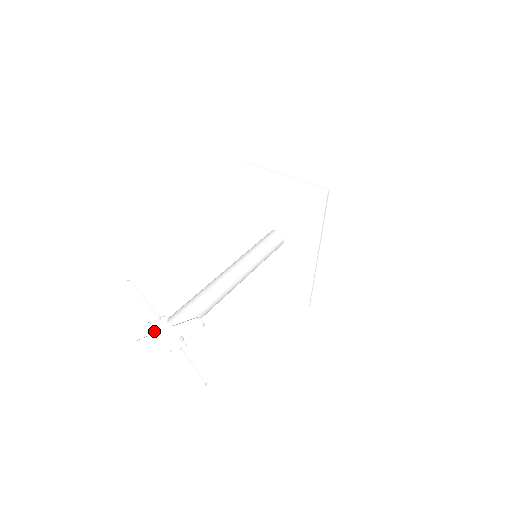
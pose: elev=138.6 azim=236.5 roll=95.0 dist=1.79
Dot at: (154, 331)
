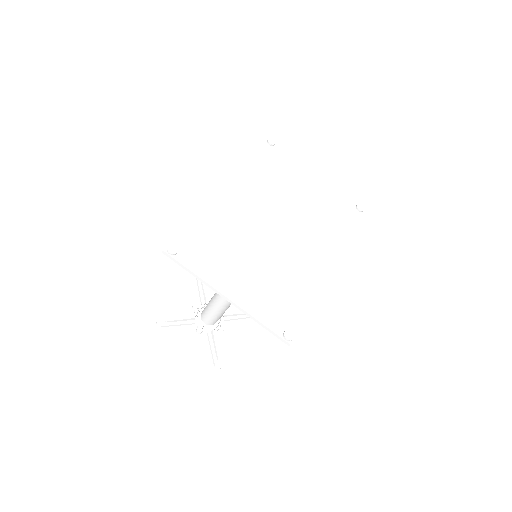
Dot at: occluded
